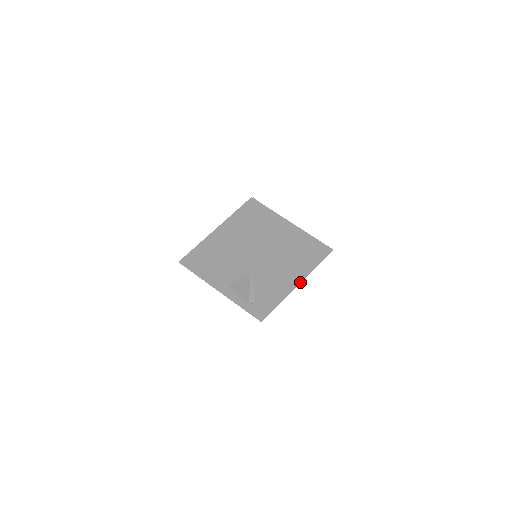
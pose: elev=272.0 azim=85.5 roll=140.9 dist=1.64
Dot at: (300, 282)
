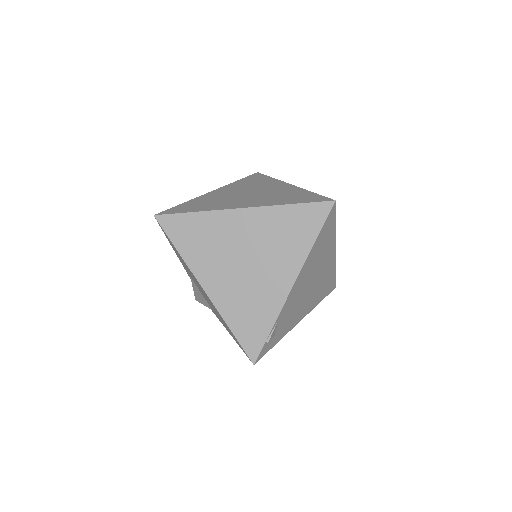
Dot at: occluded
